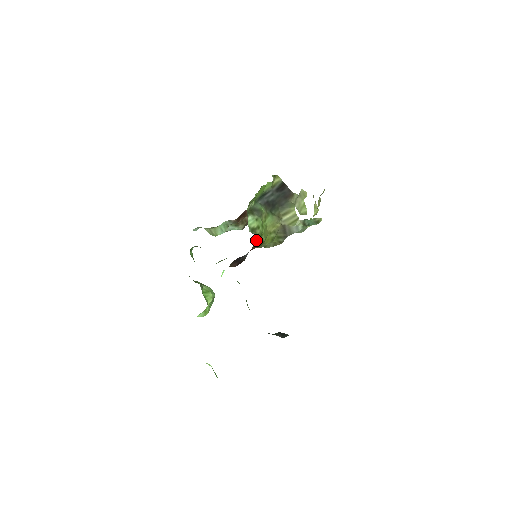
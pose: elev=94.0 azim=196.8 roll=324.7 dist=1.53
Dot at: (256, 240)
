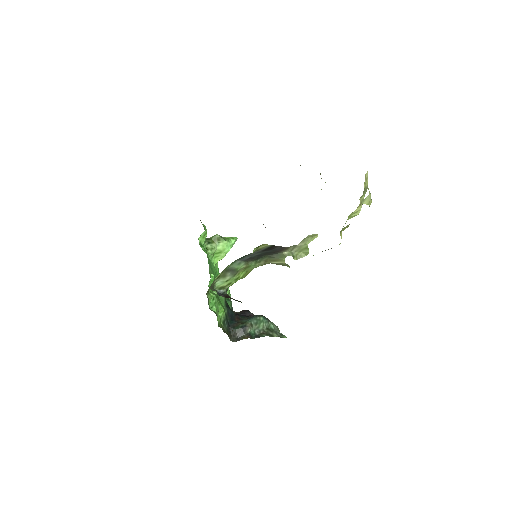
Dot at: (228, 287)
